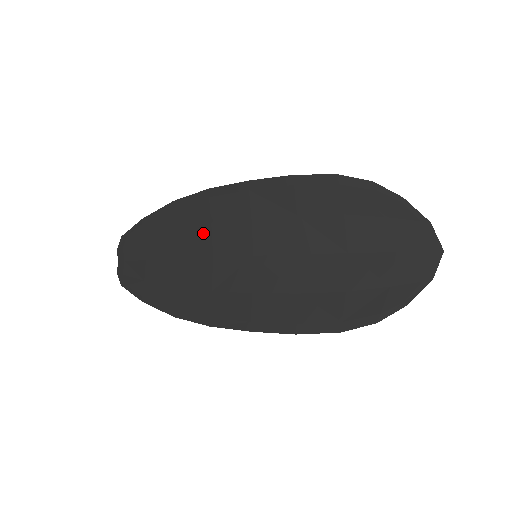
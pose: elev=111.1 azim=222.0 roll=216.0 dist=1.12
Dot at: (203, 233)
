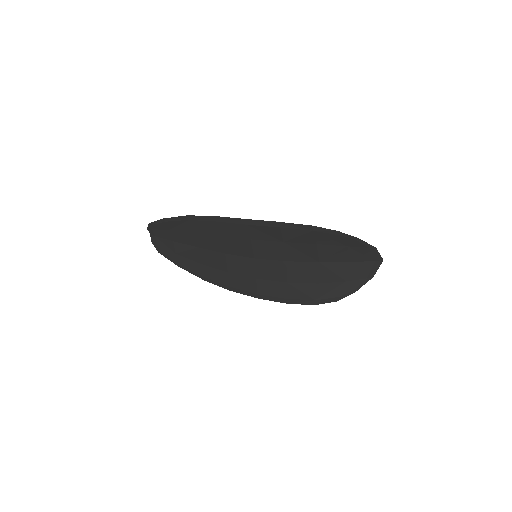
Dot at: (215, 239)
